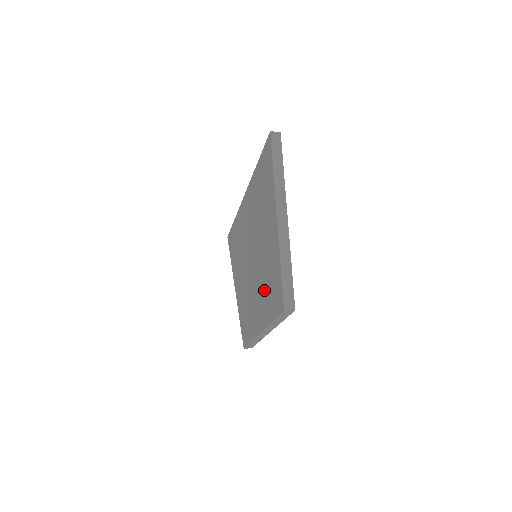
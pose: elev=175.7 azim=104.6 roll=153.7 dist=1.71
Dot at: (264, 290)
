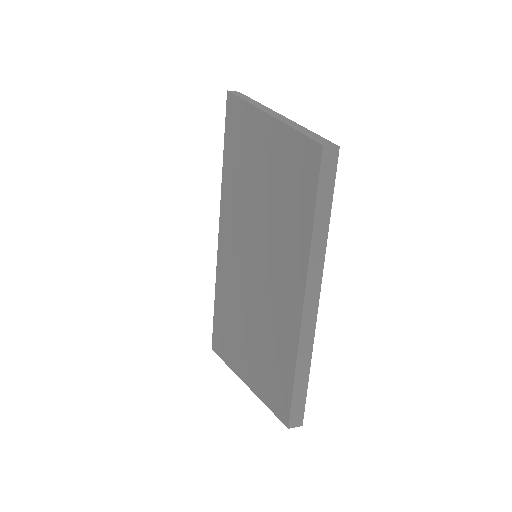
Dot at: (283, 228)
